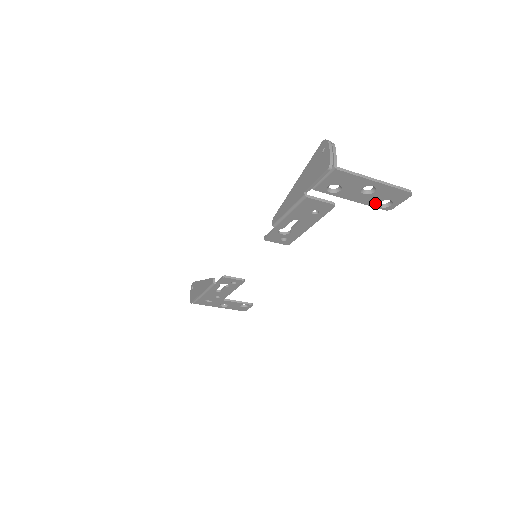
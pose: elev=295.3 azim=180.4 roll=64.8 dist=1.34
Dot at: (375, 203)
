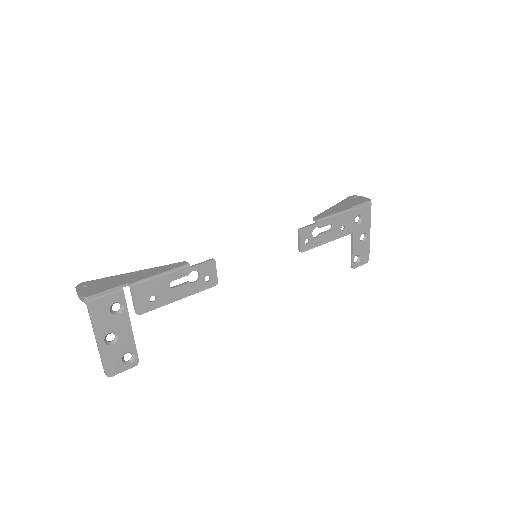
Dot at: (355, 254)
